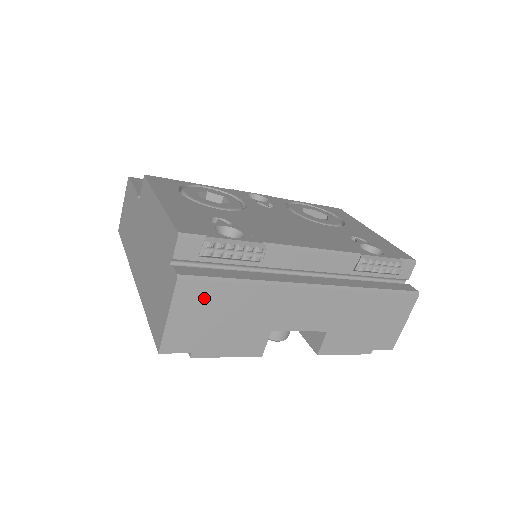
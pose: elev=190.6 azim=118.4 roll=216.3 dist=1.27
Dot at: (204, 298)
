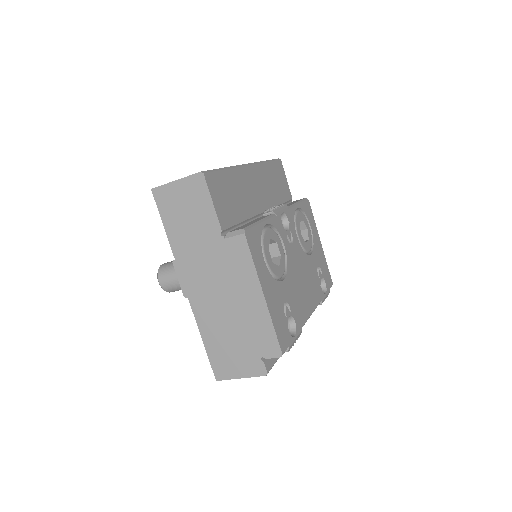
Dot at: occluded
